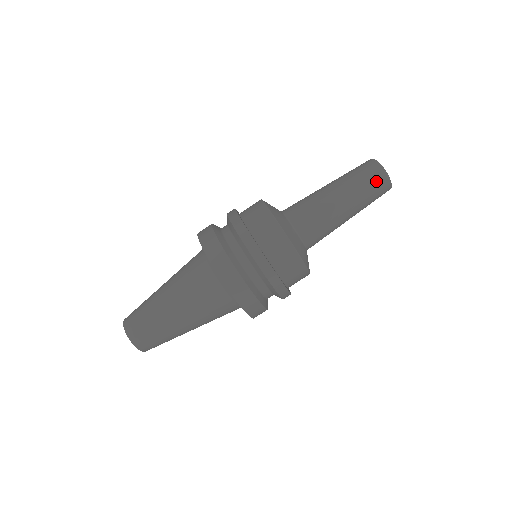
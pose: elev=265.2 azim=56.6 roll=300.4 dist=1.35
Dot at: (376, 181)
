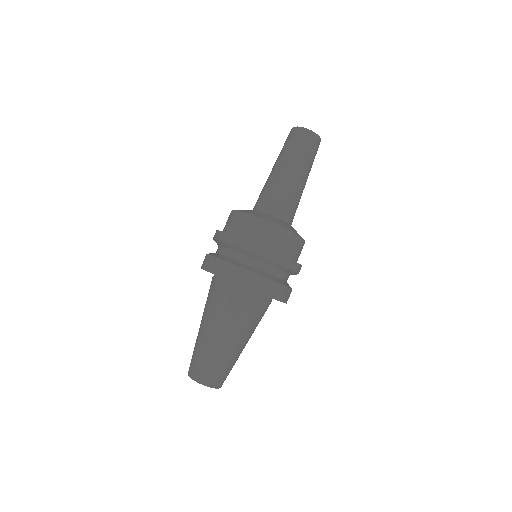
Dot at: (295, 137)
